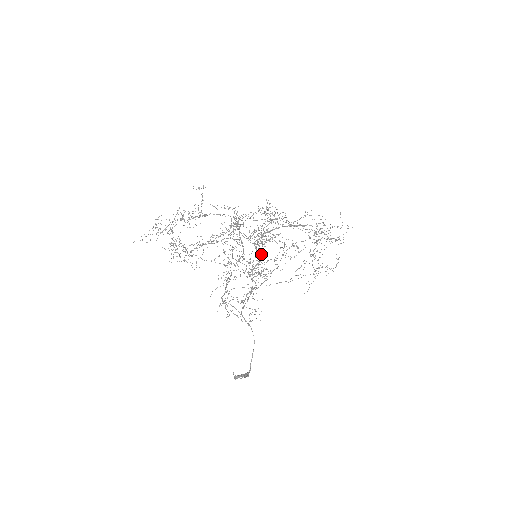
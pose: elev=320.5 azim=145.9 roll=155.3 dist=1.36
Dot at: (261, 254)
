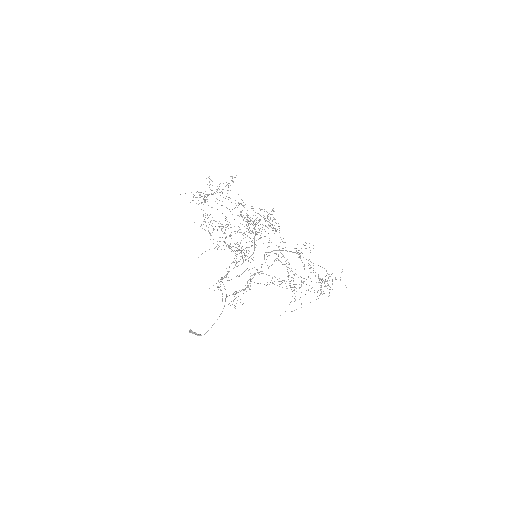
Dot at: (267, 265)
